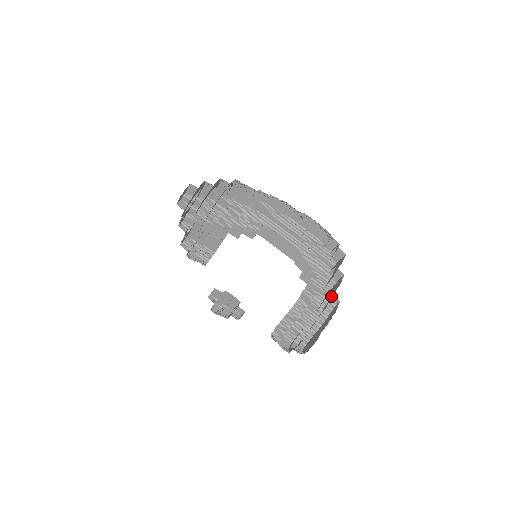
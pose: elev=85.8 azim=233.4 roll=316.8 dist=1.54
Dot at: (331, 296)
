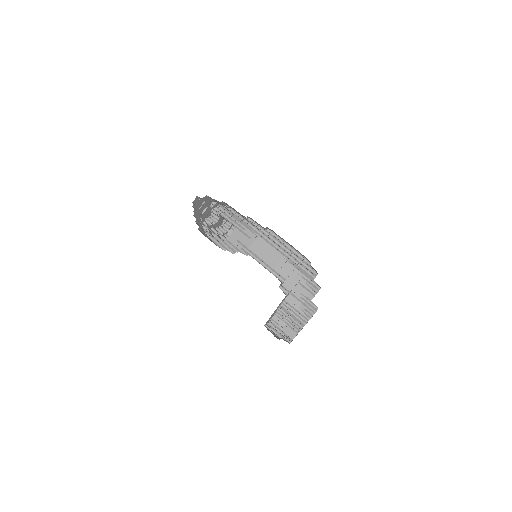
Dot at: occluded
